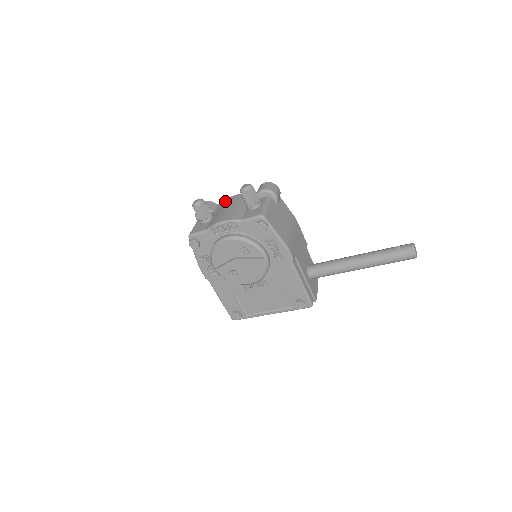
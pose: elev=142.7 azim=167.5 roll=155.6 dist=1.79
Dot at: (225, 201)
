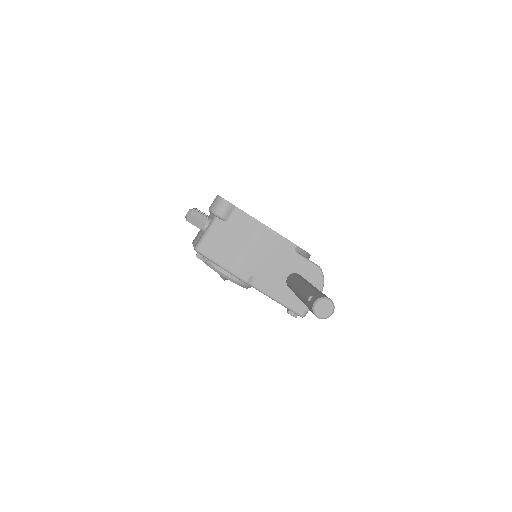
Dot at: occluded
